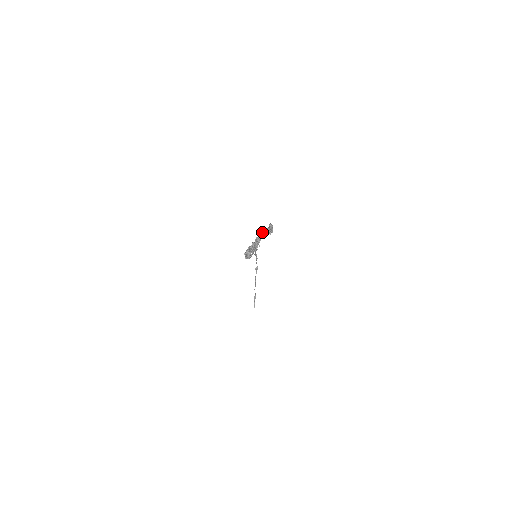
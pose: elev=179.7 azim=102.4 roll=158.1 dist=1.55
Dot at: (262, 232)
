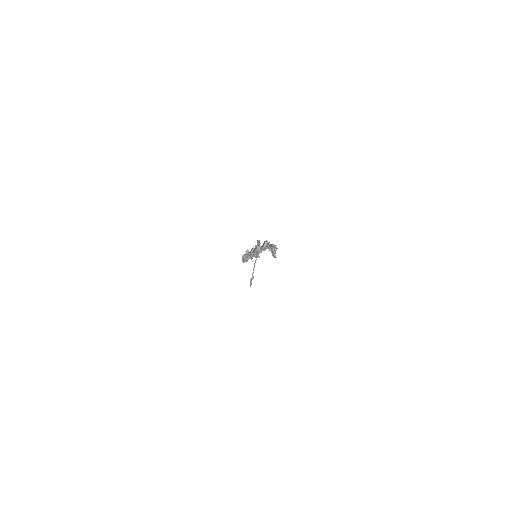
Dot at: (264, 246)
